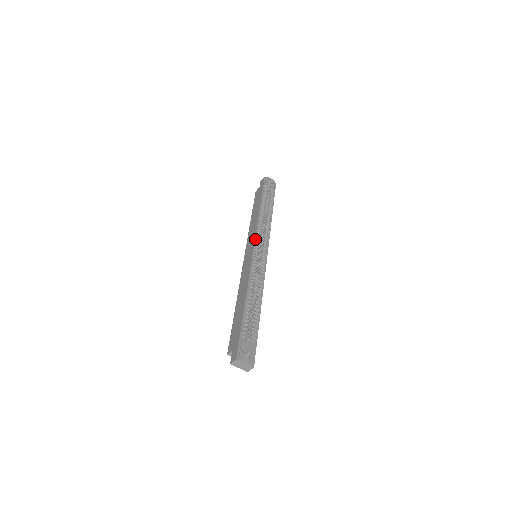
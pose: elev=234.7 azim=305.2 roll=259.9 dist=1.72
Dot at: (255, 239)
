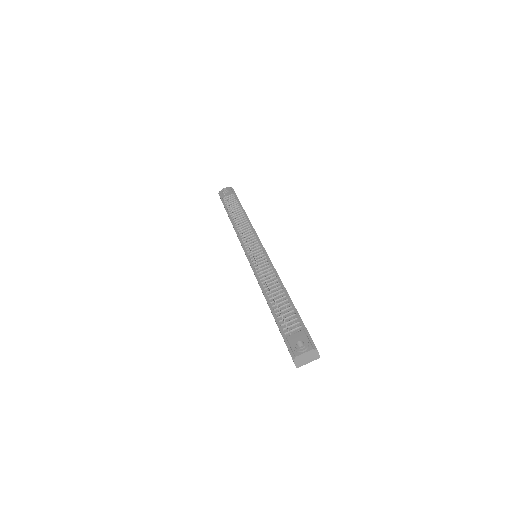
Dot at: (242, 245)
